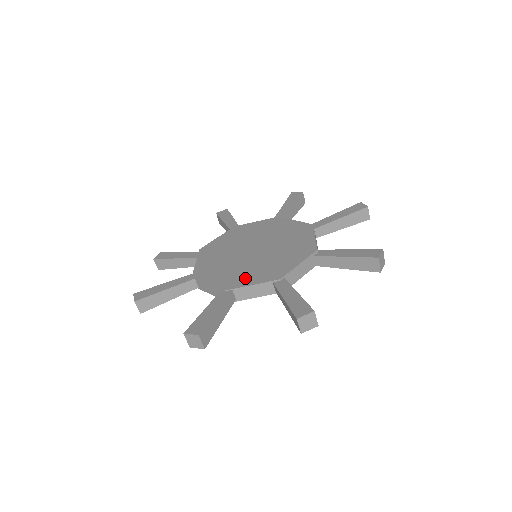
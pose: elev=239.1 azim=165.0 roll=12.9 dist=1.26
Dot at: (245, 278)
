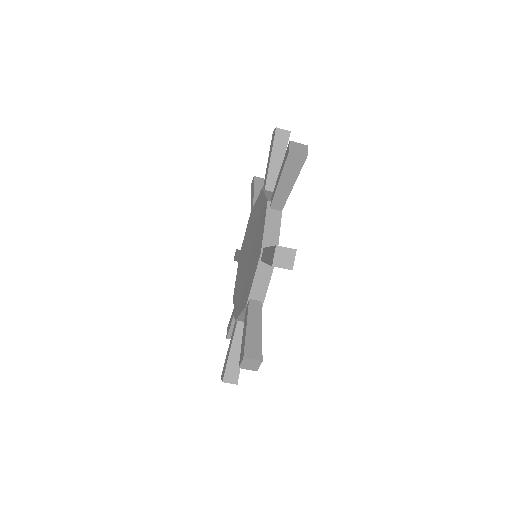
Dot at: (250, 281)
